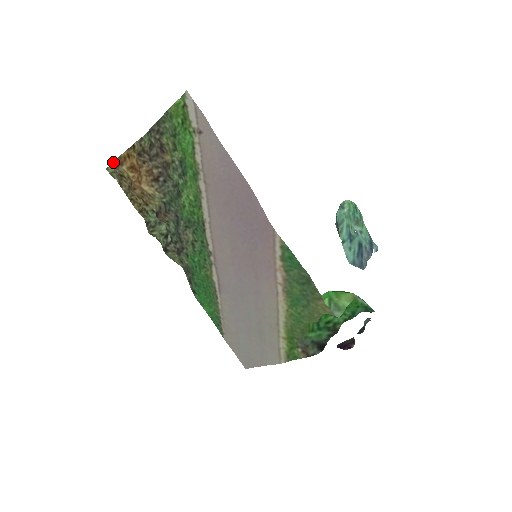
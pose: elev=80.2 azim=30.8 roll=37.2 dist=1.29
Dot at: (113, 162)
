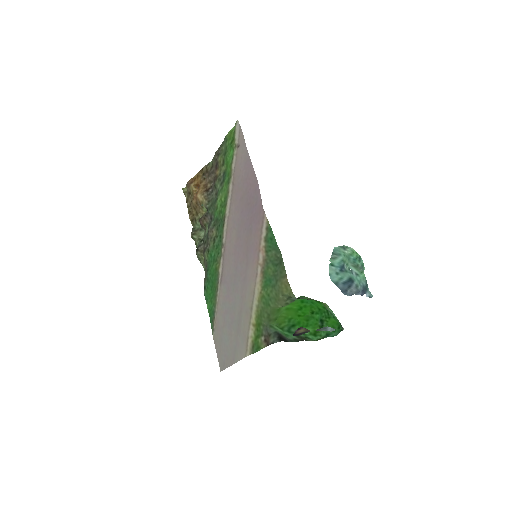
Dot at: (188, 182)
